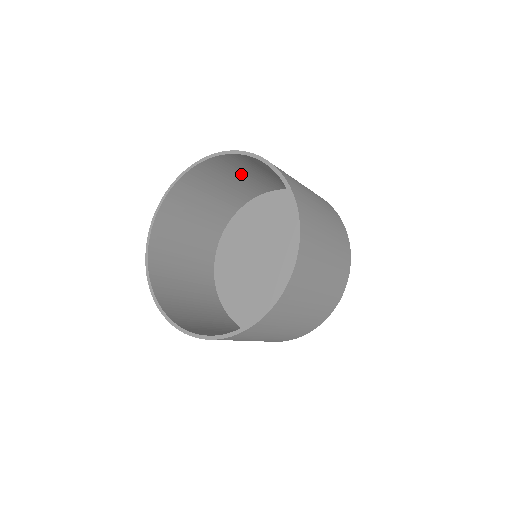
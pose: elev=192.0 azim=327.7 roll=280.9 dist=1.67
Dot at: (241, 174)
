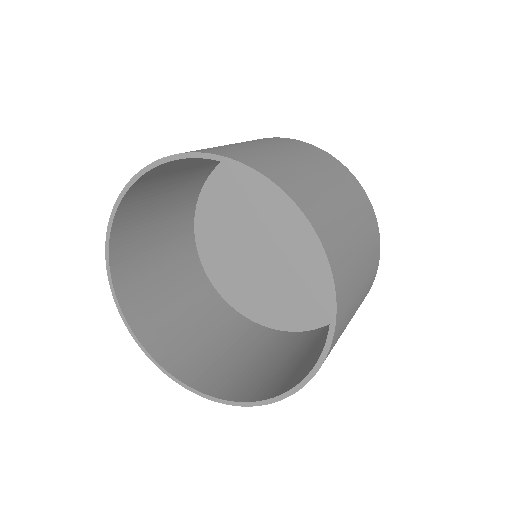
Dot at: occluded
